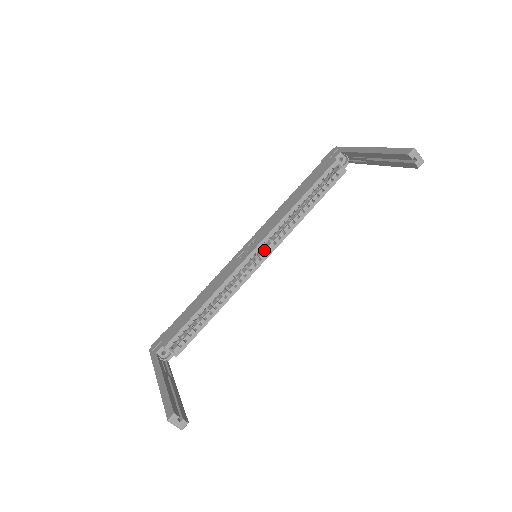
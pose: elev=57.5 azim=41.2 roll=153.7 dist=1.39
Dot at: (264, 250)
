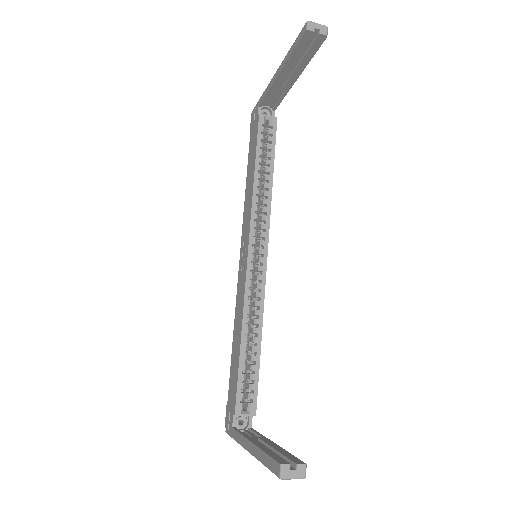
Dot at: (259, 244)
